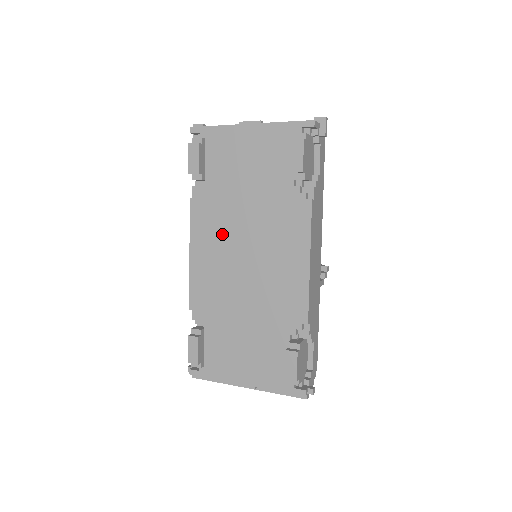
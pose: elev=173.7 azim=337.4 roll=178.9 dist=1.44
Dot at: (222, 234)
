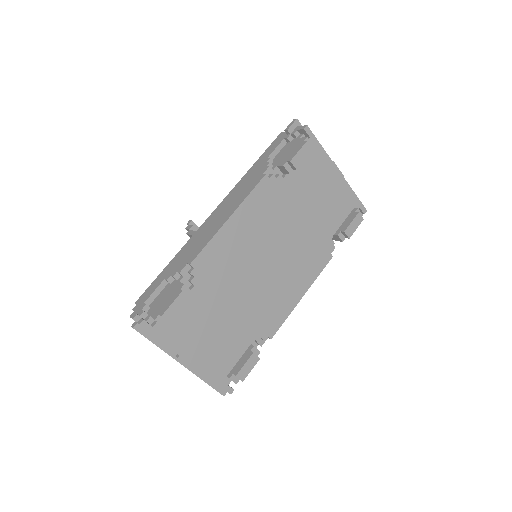
Dot at: (267, 226)
